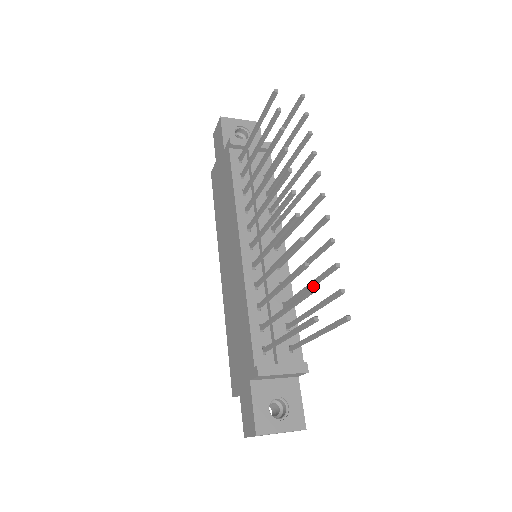
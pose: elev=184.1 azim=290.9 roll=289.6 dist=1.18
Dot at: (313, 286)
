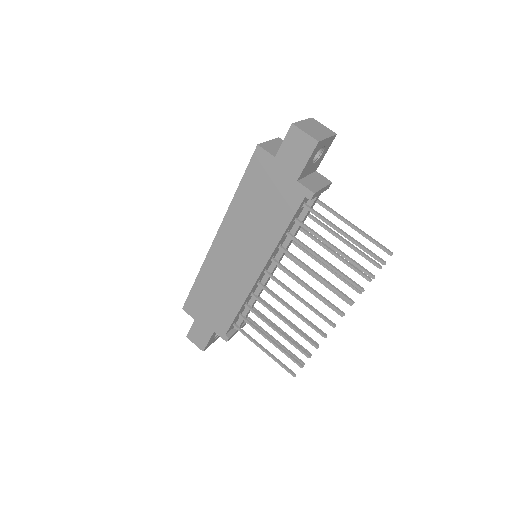
Dot at: occluded
